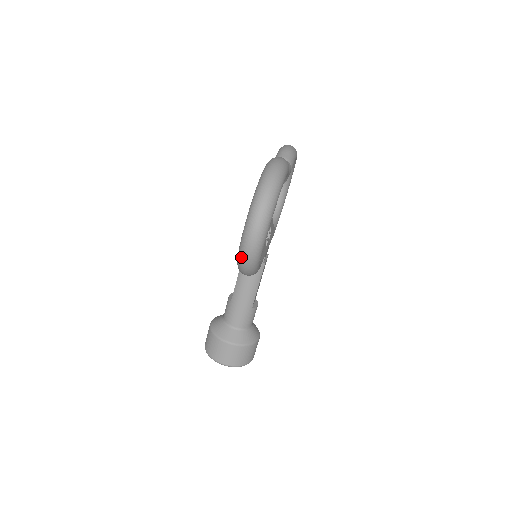
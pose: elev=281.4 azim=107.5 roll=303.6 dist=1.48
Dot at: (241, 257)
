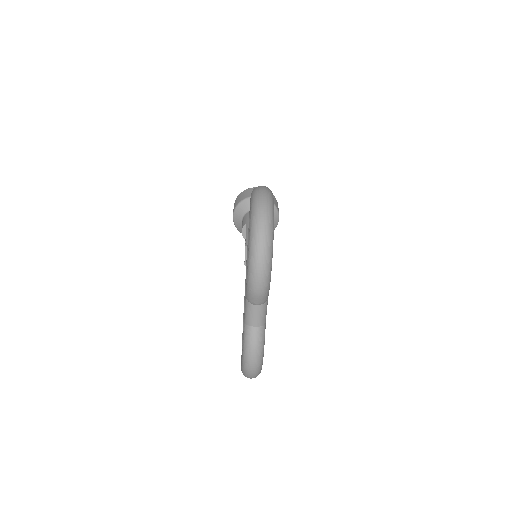
Dot at: occluded
